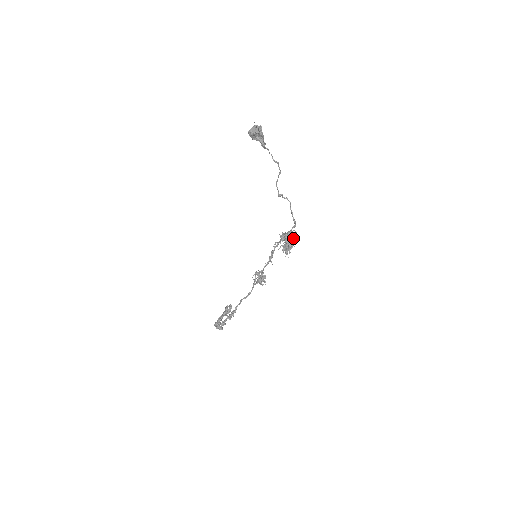
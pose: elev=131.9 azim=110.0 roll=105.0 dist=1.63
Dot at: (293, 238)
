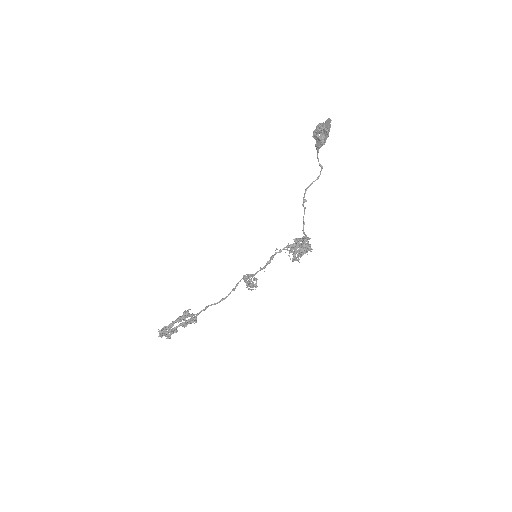
Dot at: (308, 245)
